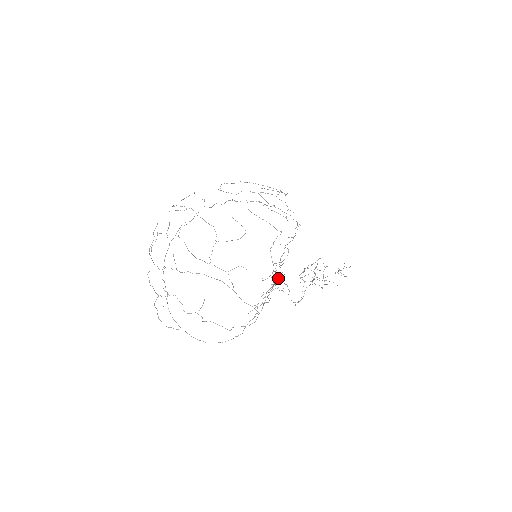
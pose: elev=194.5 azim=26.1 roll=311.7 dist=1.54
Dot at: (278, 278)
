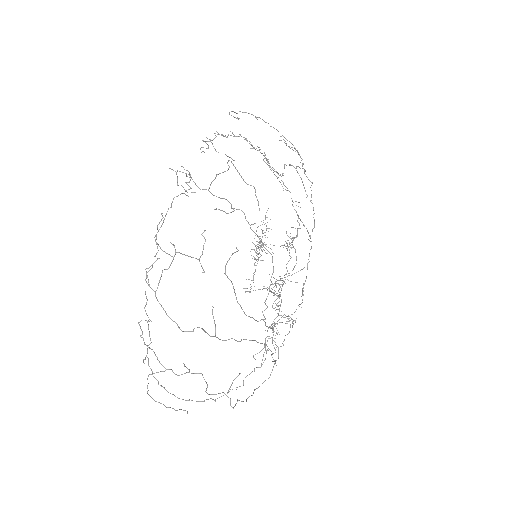
Dot at: occluded
